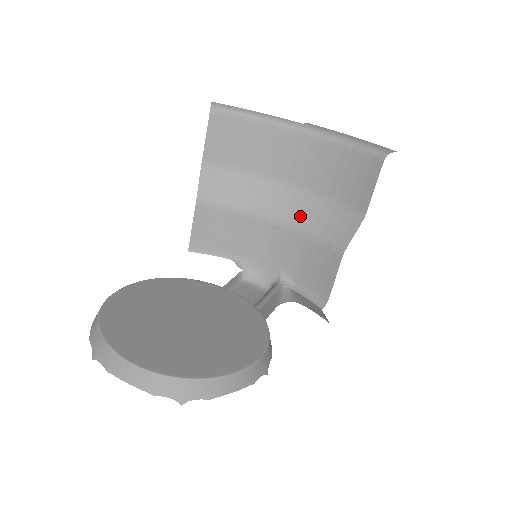
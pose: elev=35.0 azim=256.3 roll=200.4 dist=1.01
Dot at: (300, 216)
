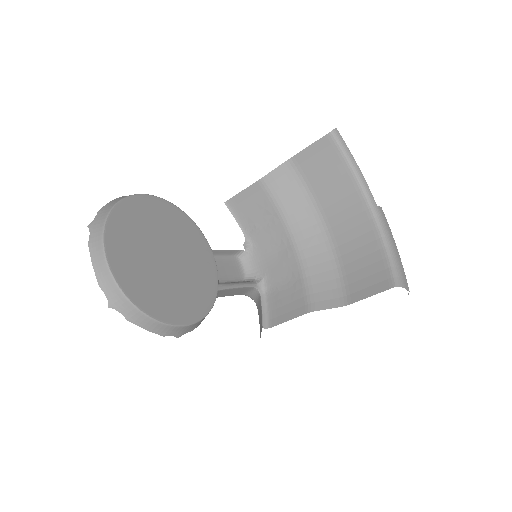
Dot at: (312, 259)
